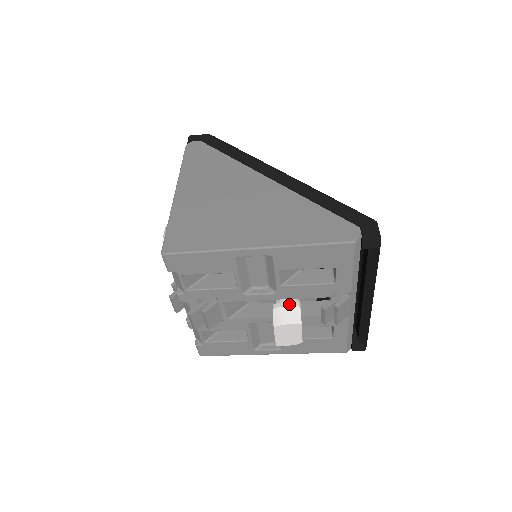
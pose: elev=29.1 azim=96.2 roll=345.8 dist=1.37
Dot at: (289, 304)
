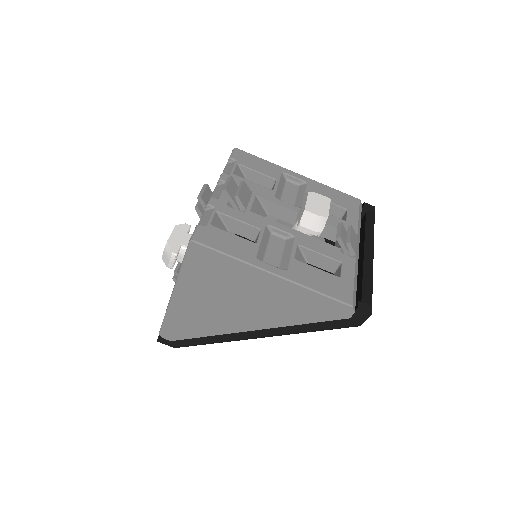
Dot at: occluded
